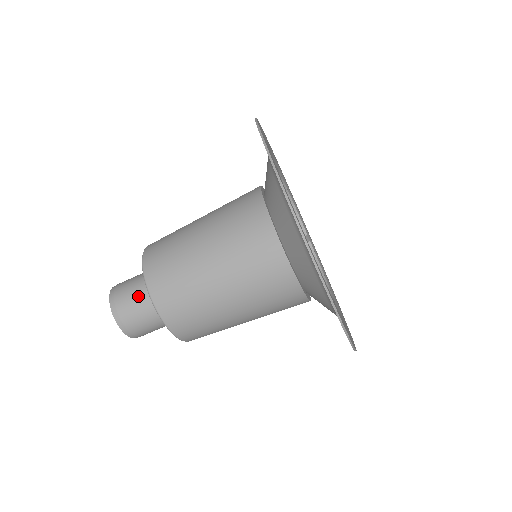
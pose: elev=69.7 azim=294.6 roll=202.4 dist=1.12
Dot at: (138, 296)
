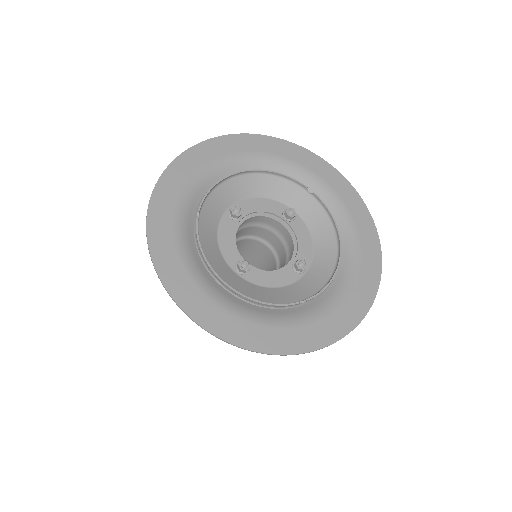
Dot at: occluded
